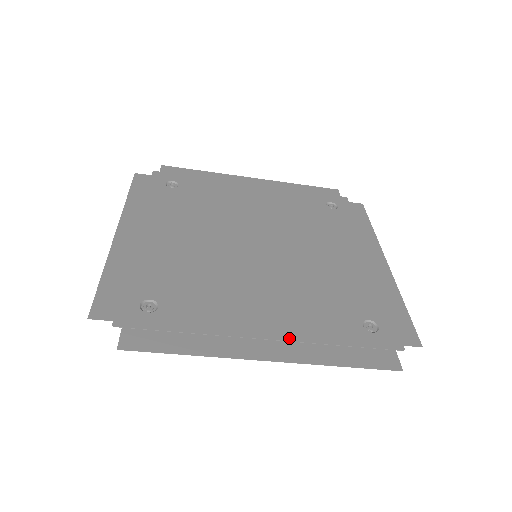
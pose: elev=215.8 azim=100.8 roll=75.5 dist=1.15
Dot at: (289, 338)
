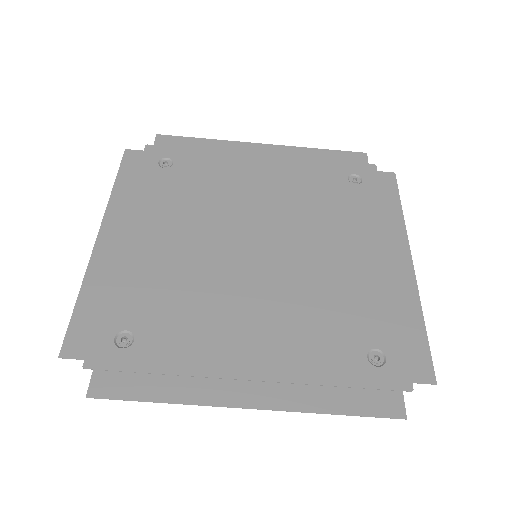
Dot at: (277, 378)
